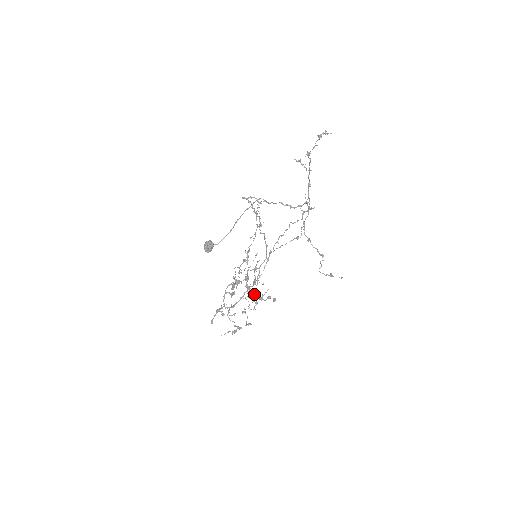
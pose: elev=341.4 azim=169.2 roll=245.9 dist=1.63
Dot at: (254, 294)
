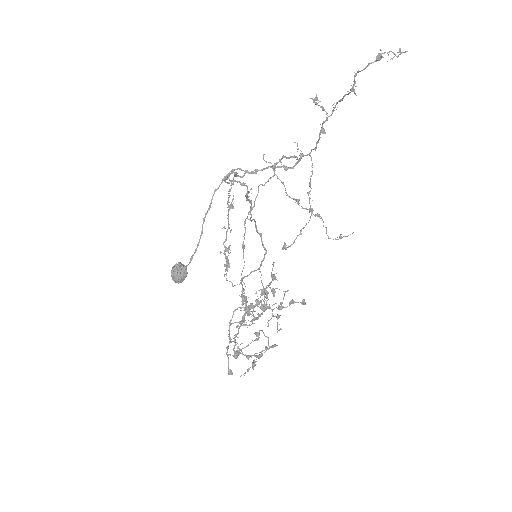
Dot at: (247, 301)
